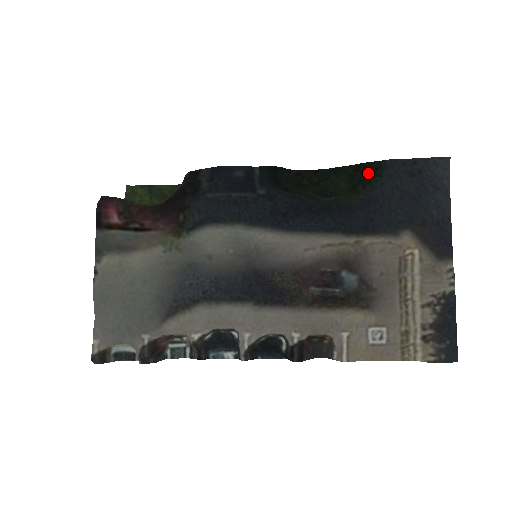
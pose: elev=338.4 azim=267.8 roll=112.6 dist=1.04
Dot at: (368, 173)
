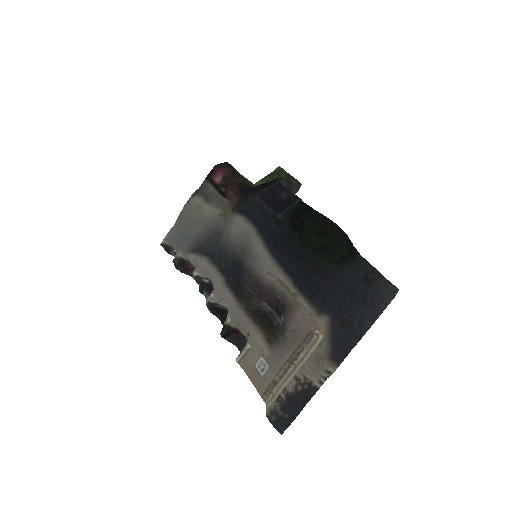
Dot at: (349, 255)
